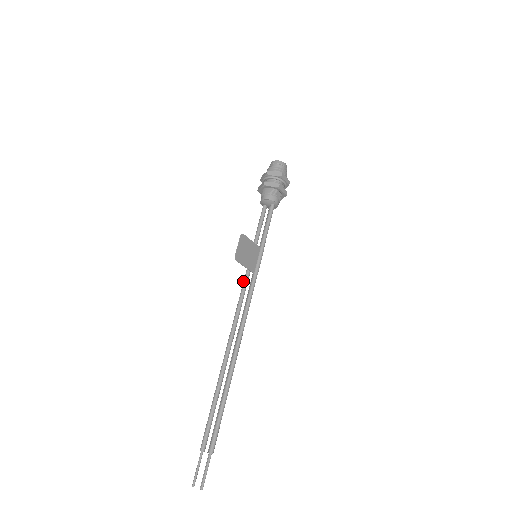
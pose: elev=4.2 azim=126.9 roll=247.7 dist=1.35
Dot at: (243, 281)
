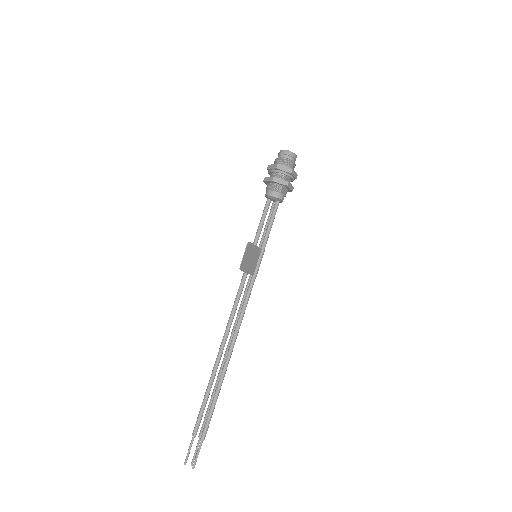
Dot at: (241, 280)
